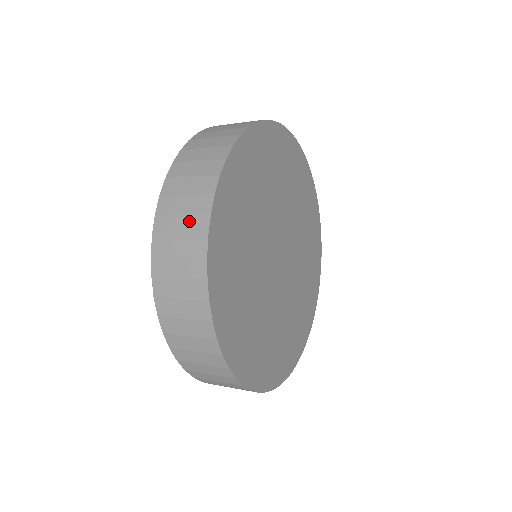
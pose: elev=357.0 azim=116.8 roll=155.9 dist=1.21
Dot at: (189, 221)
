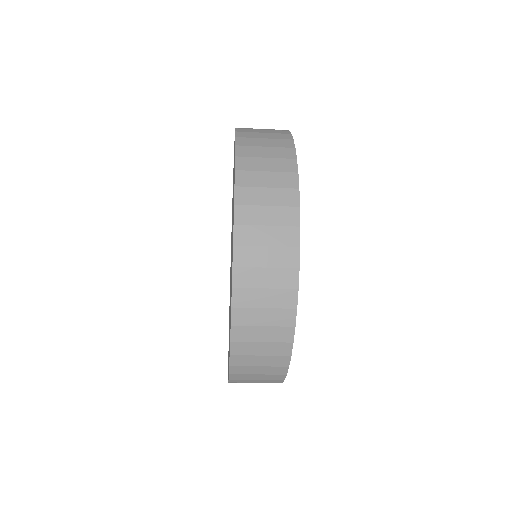
Dot at: (275, 163)
